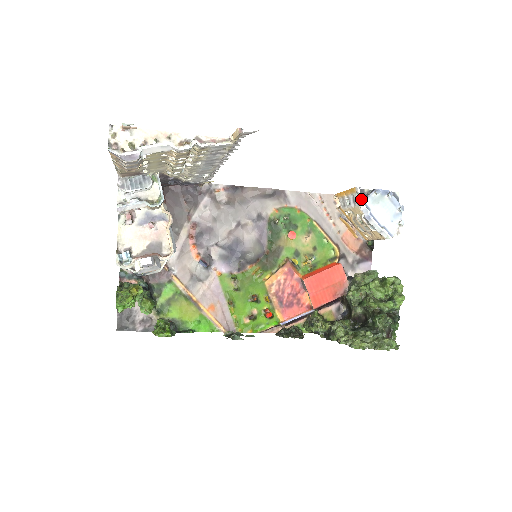
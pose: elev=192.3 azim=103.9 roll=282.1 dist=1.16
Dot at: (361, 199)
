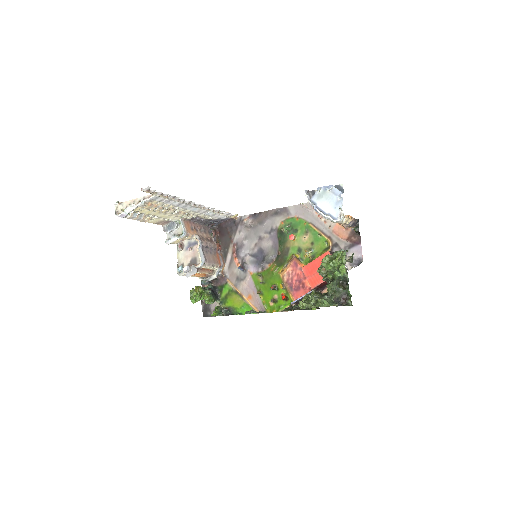
Dot at: (307, 198)
